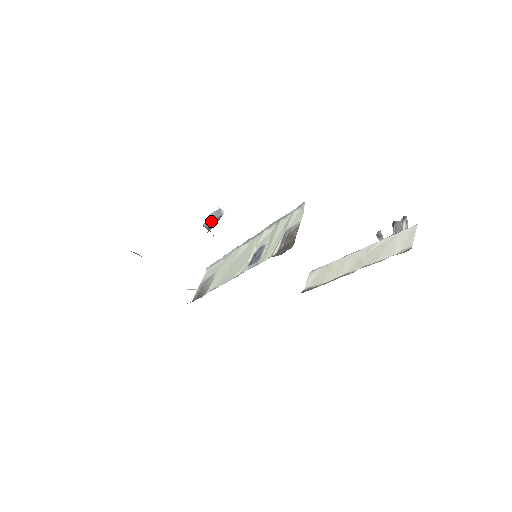
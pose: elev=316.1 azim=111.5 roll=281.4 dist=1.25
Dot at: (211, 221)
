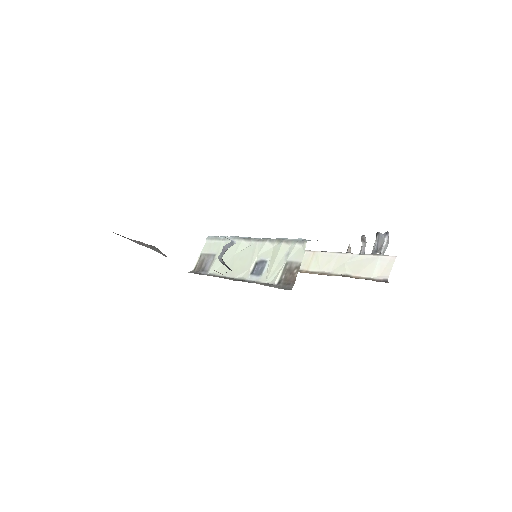
Dot at: (224, 251)
